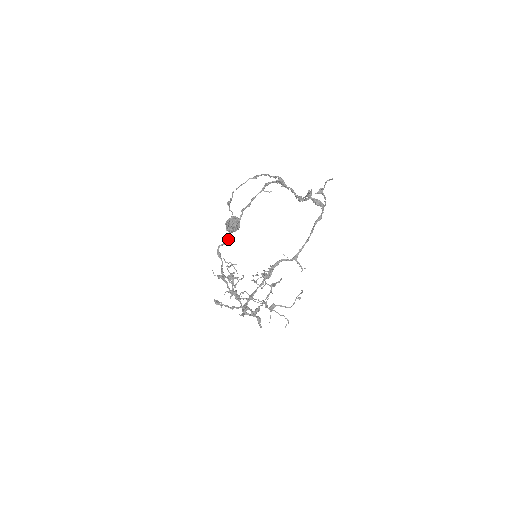
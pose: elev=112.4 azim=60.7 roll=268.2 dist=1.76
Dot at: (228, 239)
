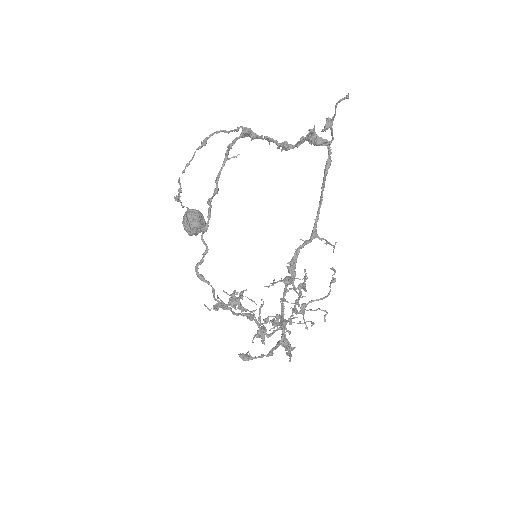
Dot at: (205, 251)
